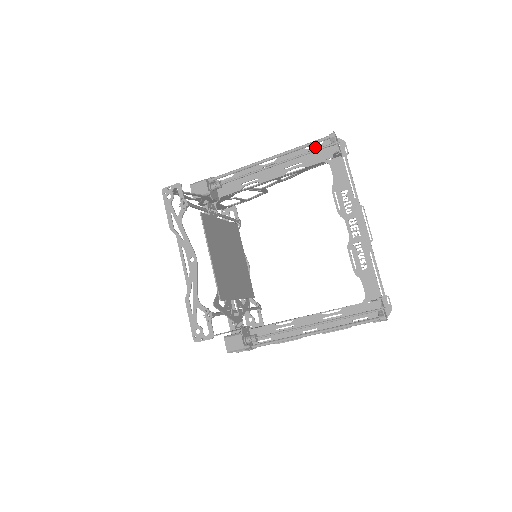
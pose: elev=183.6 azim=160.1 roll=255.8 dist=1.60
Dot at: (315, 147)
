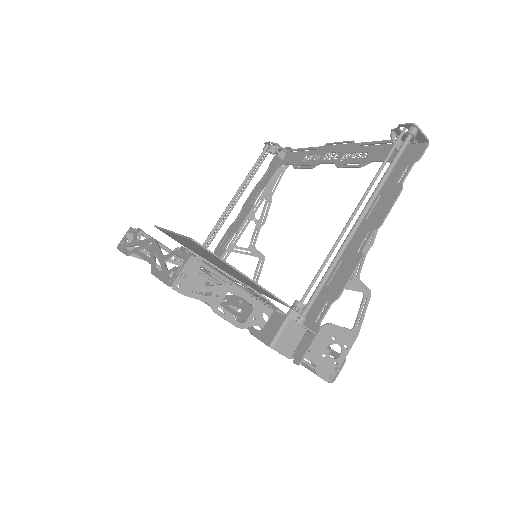
Dot at: (265, 173)
